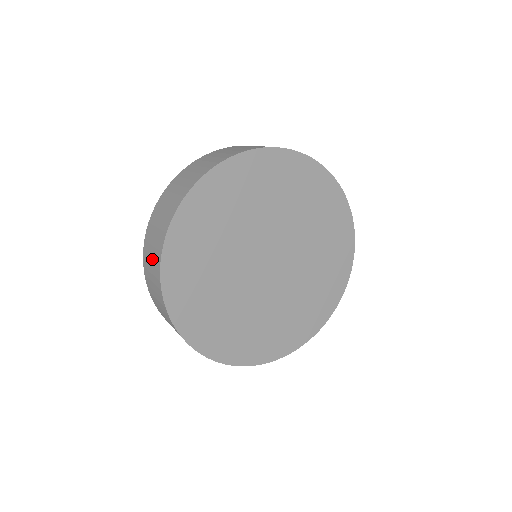
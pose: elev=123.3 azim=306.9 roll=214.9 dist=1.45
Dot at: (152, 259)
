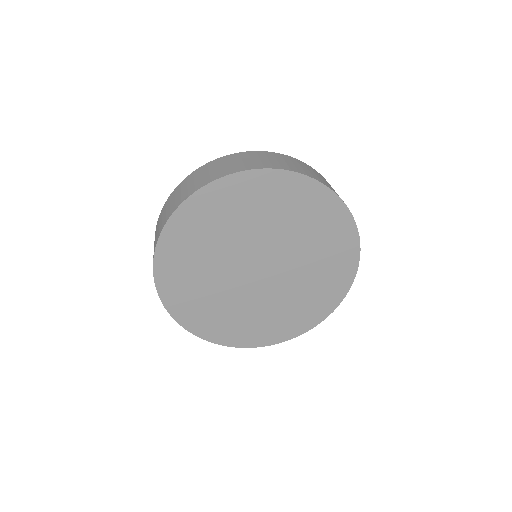
Dot at: (164, 215)
